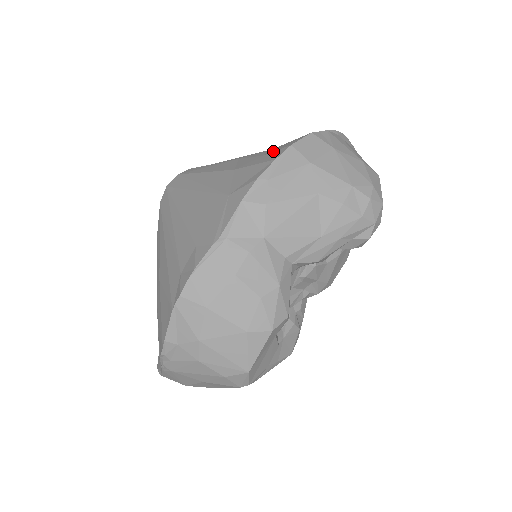
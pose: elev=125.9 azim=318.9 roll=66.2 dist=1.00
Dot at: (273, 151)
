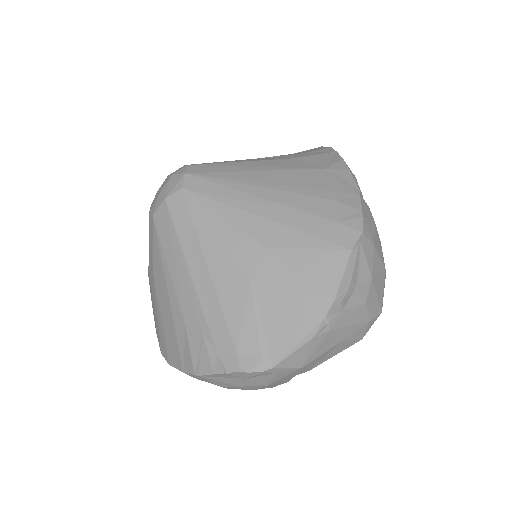
Dot at: (312, 151)
